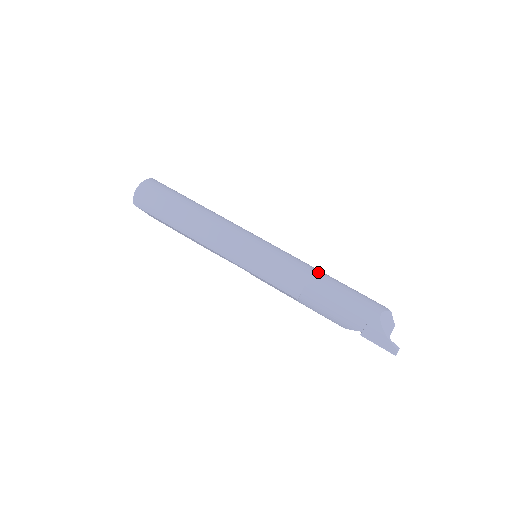
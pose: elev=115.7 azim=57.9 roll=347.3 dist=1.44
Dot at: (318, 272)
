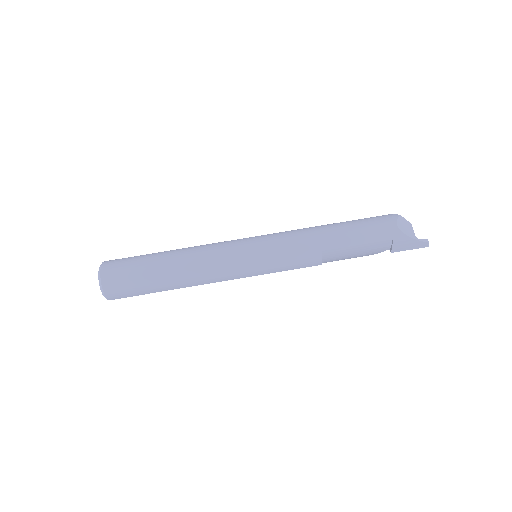
Dot at: (321, 230)
